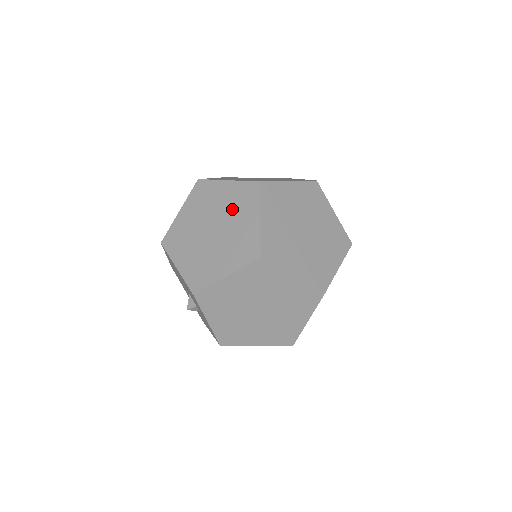
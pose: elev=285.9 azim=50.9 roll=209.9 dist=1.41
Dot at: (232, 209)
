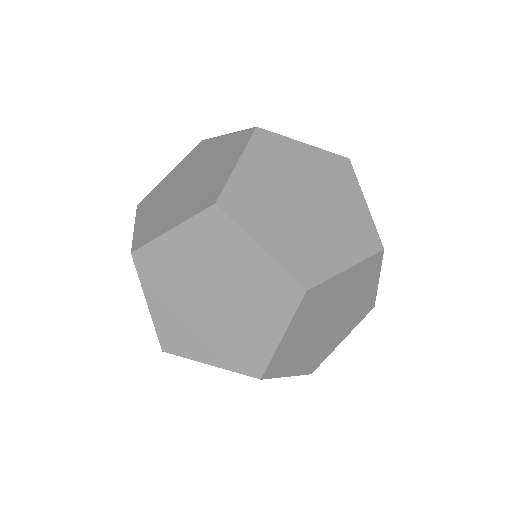
Dot at: (250, 295)
